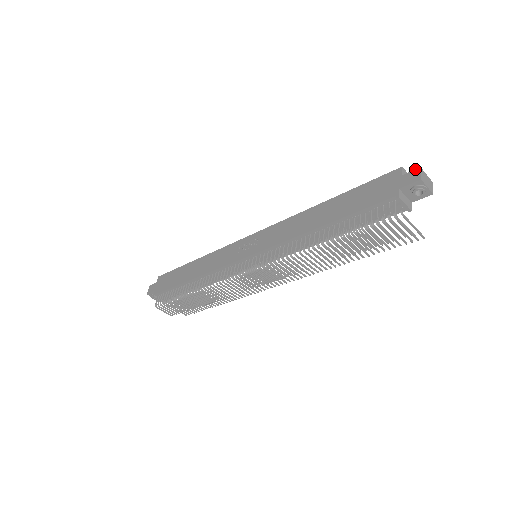
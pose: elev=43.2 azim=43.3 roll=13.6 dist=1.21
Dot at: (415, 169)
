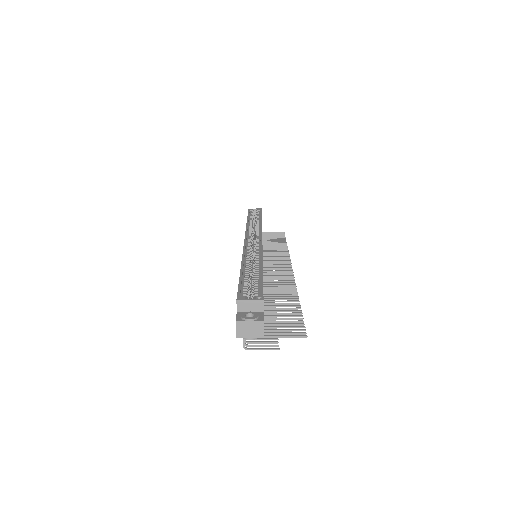
Dot at: occluded
